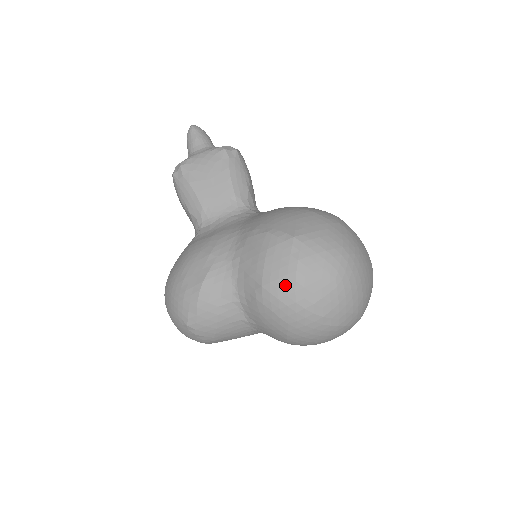
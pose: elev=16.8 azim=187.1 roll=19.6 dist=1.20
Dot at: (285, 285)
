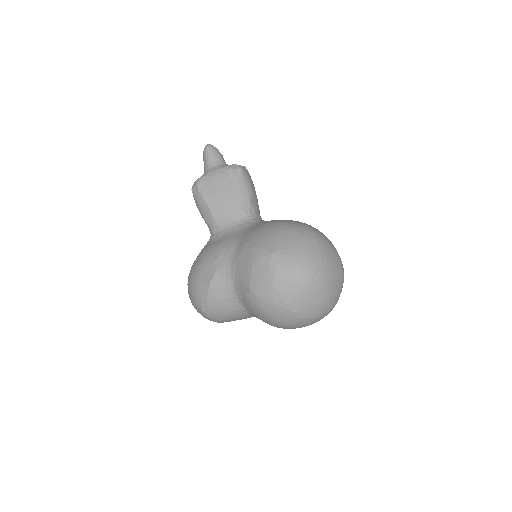
Dot at: (265, 290)
